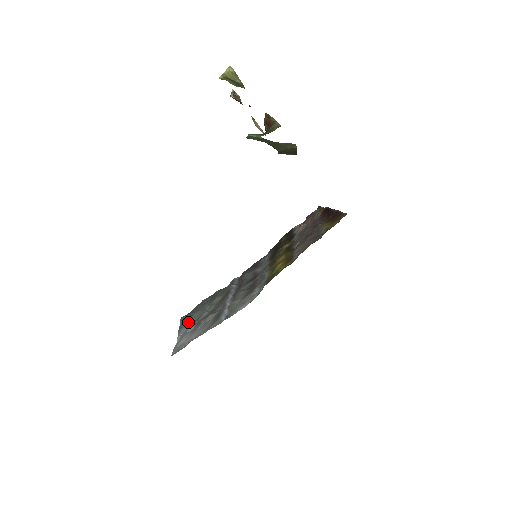
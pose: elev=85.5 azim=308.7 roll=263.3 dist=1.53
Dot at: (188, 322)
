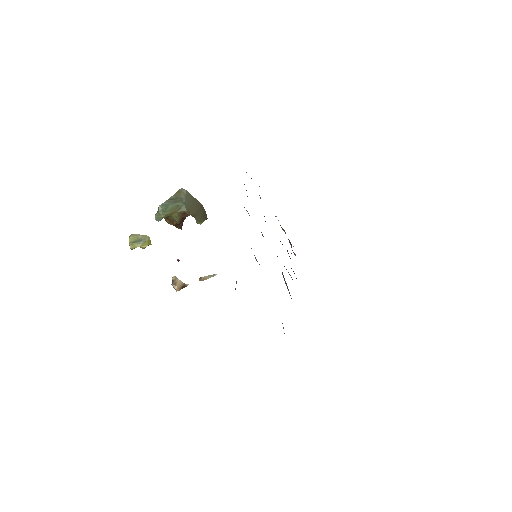
Dot at: occluded
